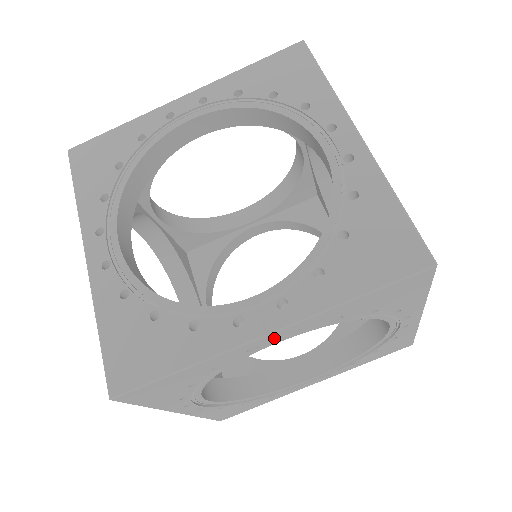
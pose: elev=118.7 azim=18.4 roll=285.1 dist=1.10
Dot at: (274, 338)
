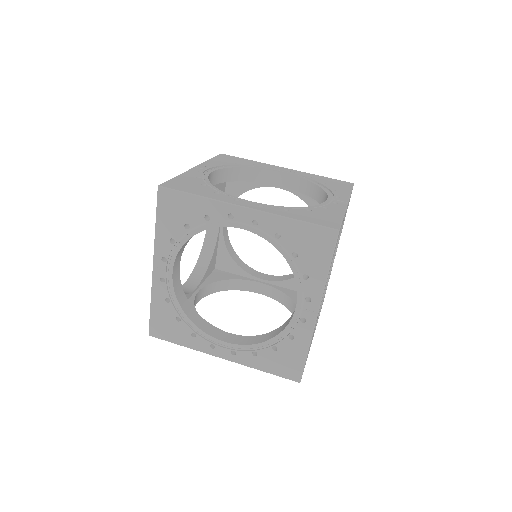
Dot at: occluded
